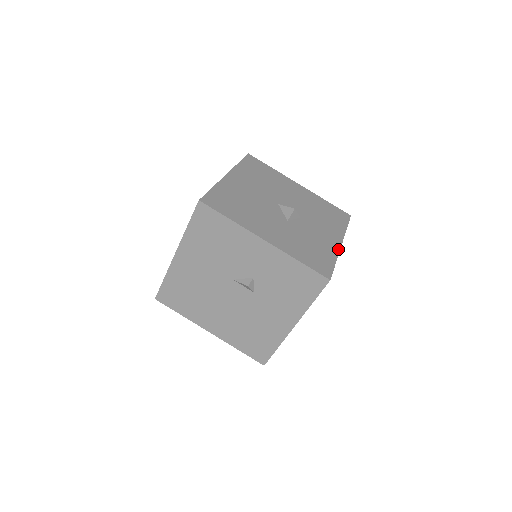
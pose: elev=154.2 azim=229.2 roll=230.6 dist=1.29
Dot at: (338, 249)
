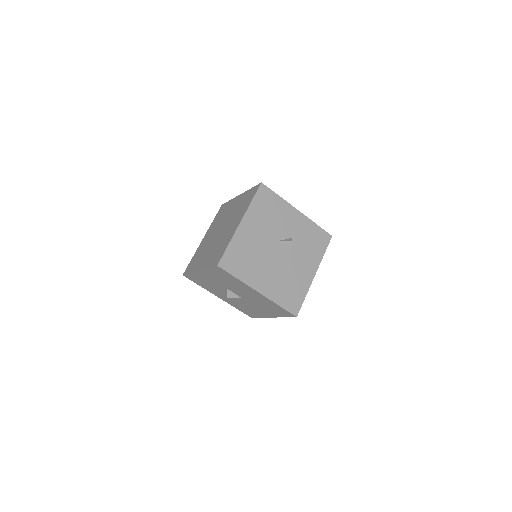
Dot at: occluded
